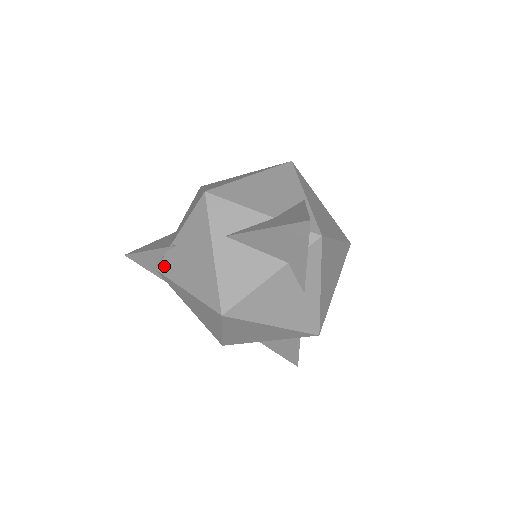
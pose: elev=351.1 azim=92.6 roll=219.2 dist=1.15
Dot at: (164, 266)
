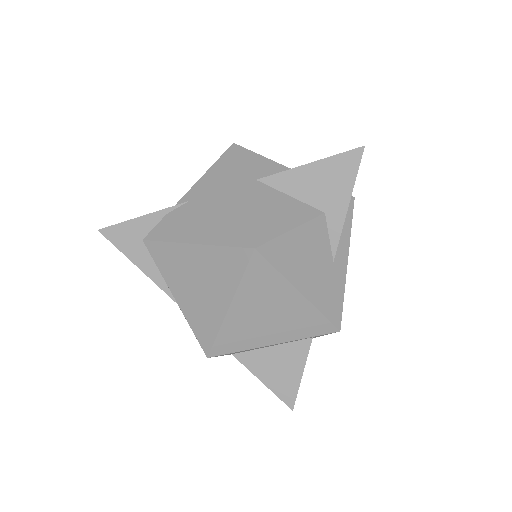
Dot at: (159, 231)
